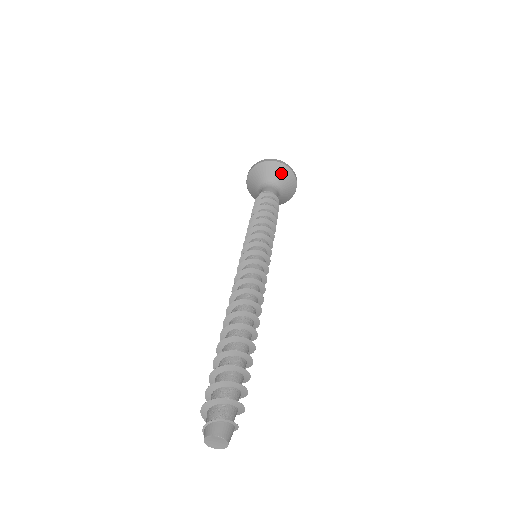
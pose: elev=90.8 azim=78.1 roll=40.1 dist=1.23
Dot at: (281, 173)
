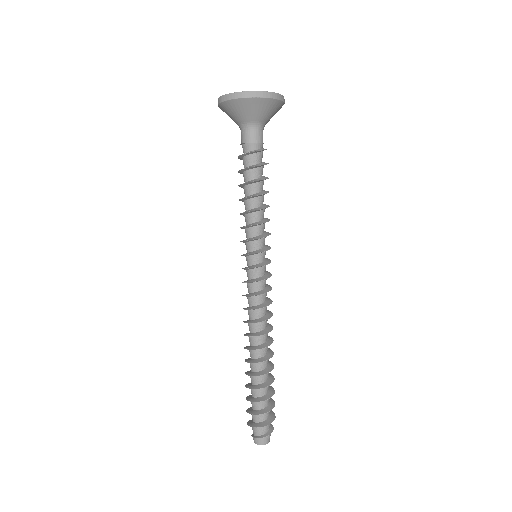
Dot at: (261, 109)
